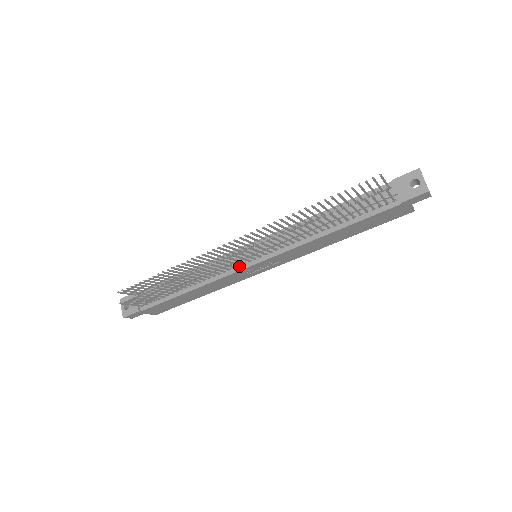
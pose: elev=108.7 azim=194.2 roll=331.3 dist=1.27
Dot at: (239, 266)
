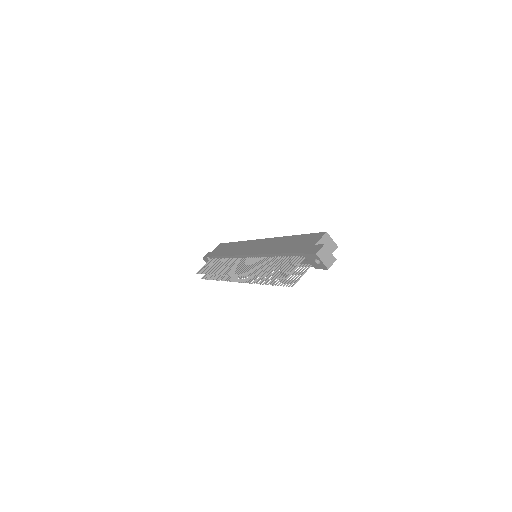
Dot at: occluded
